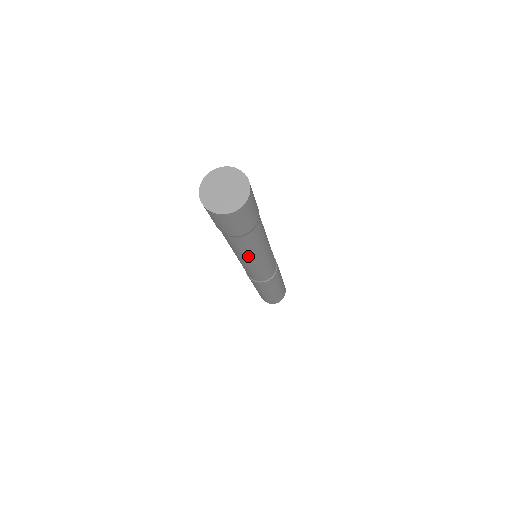
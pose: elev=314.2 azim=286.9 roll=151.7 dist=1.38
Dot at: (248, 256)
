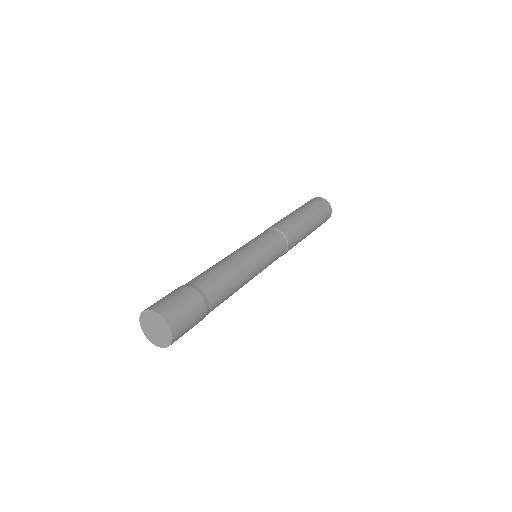
Dot at: occluded
